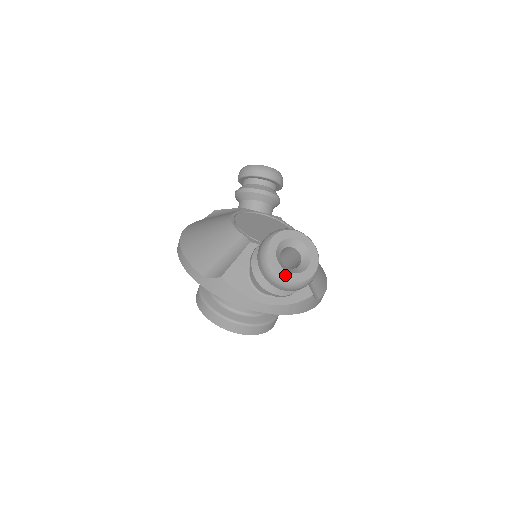
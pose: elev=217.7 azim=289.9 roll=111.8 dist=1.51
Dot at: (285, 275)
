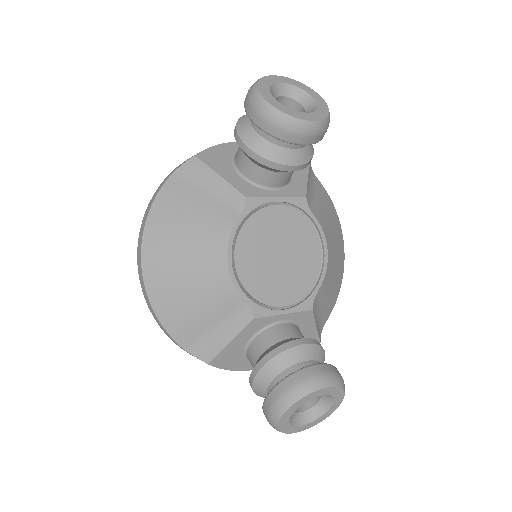
Dot at: (295, 430)
